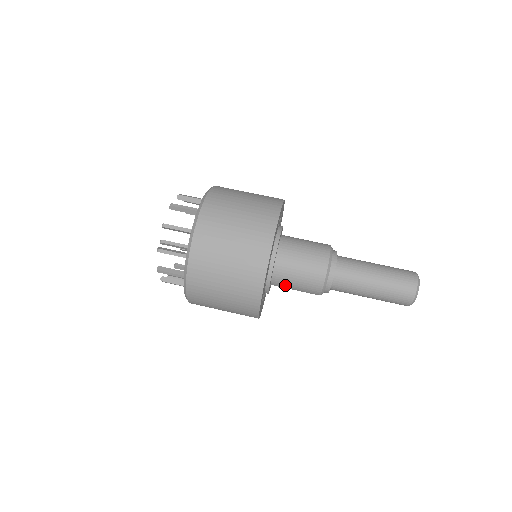
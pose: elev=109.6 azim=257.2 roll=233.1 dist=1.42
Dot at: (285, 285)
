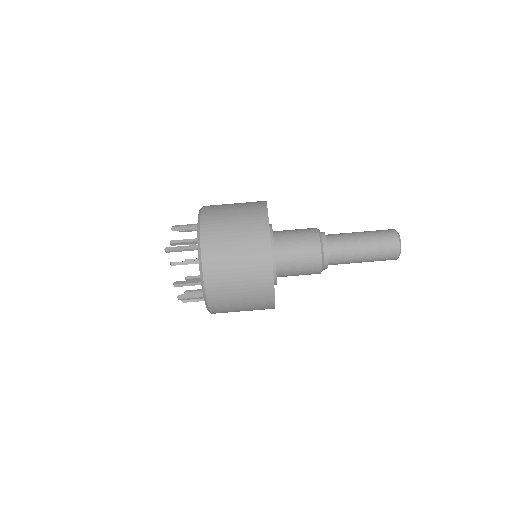
Dot at: occluded
